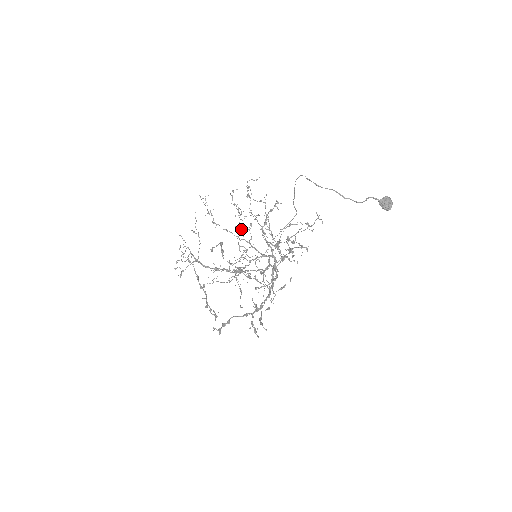
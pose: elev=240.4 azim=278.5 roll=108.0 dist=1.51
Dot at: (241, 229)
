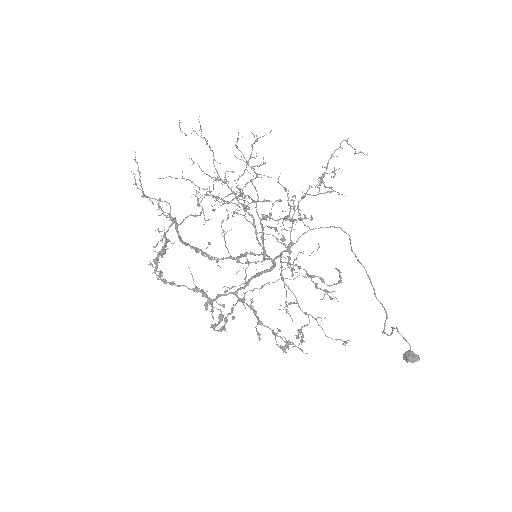
Dot at: (268, 216)
